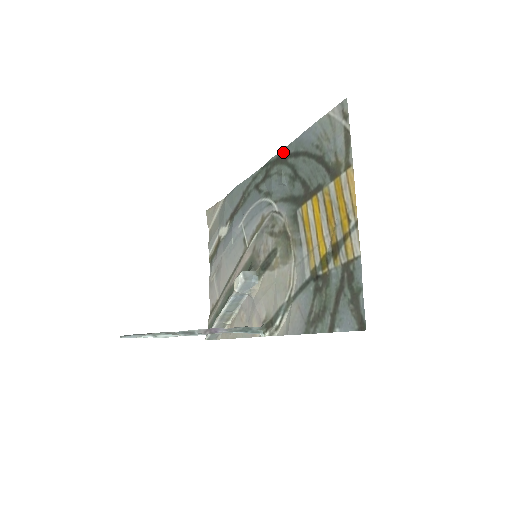
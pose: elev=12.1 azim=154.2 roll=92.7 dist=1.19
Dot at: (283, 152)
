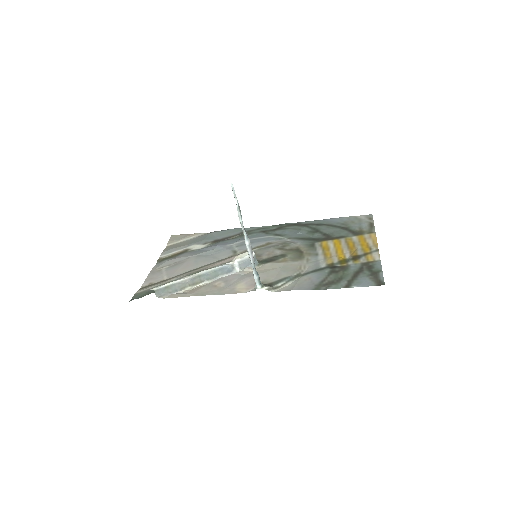
Dot at: (304, 222)
